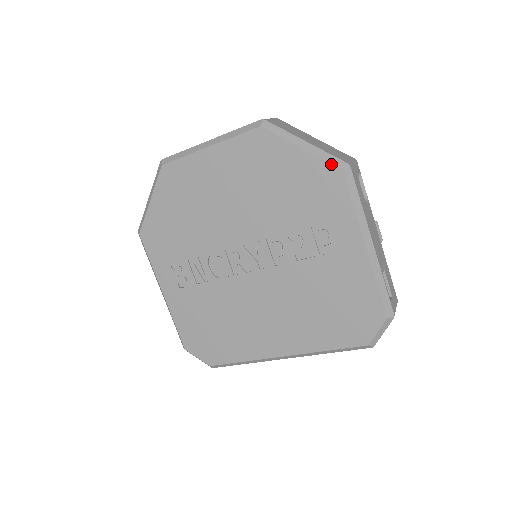
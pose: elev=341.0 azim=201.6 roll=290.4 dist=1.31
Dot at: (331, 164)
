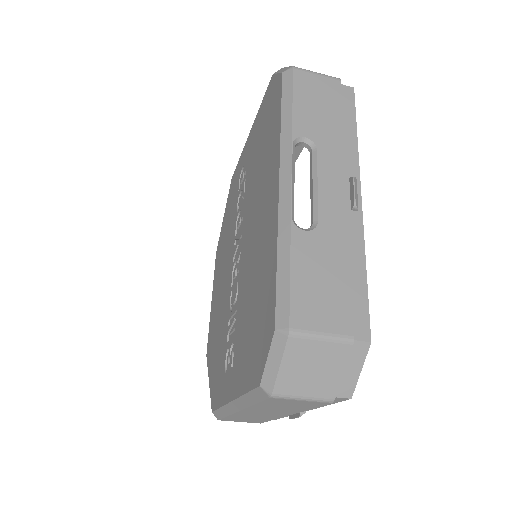
Dot at: occluded
